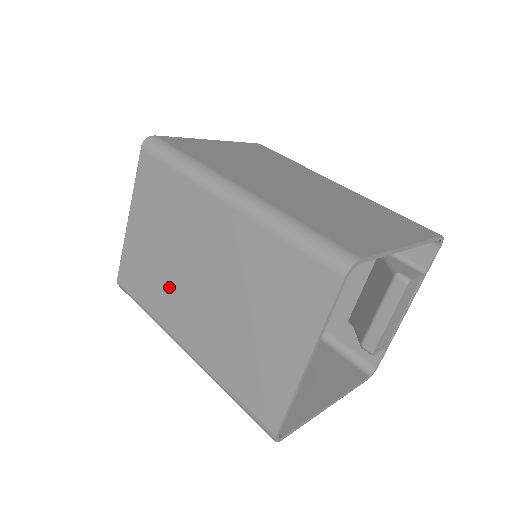
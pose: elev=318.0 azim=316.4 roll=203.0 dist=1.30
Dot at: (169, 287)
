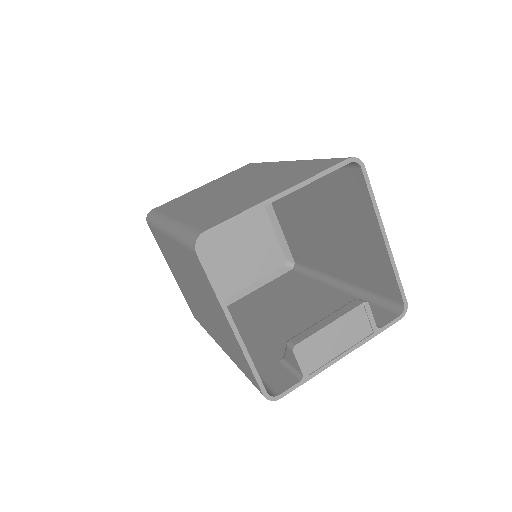
Dot at: (197, 199)
